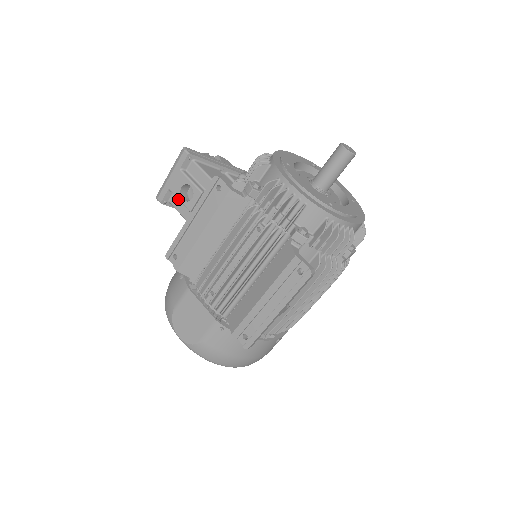
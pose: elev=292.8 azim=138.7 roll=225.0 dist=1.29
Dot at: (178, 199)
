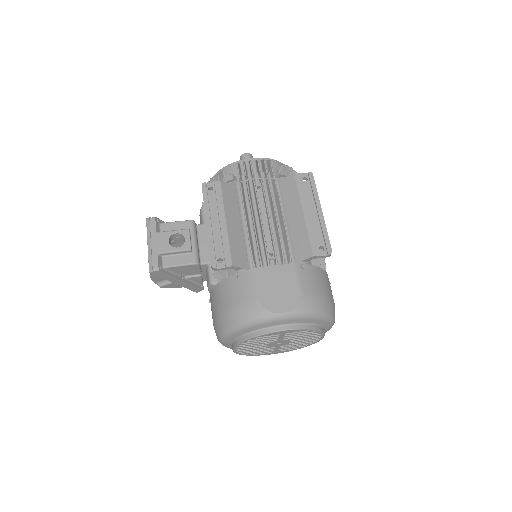
Dot at: (173, 252)
